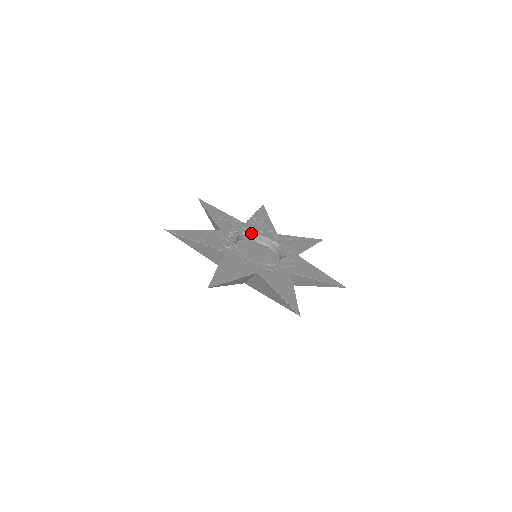
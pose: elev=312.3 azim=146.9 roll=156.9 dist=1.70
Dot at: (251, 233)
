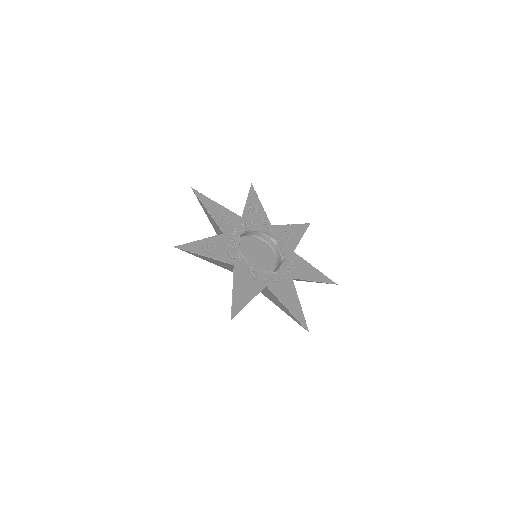
Dot at: (250, 230)
